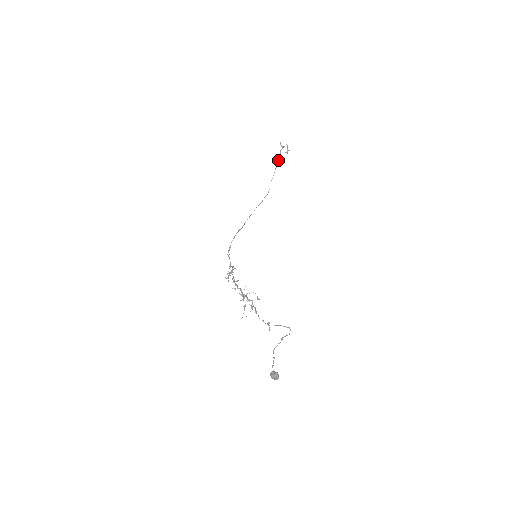
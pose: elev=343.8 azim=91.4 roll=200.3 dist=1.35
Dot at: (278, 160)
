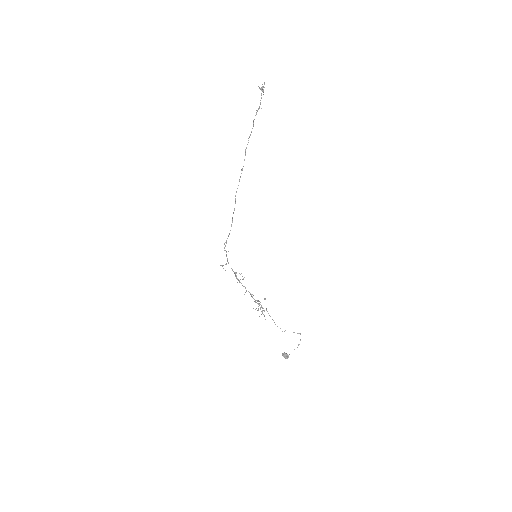
Dot at: (257, 111)
